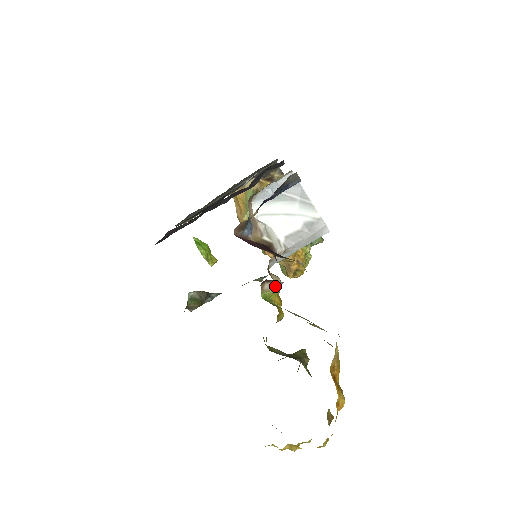
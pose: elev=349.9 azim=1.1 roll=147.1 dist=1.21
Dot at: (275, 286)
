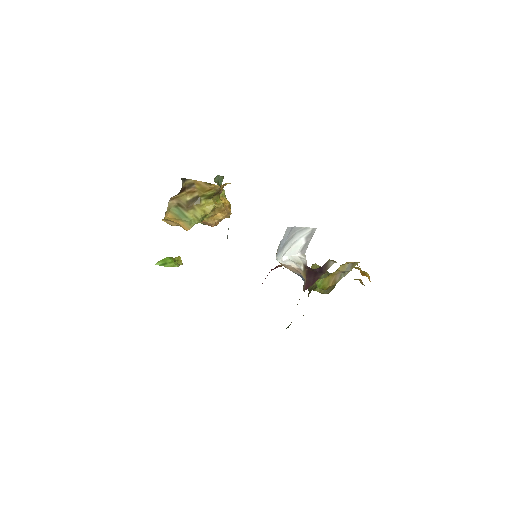
Dot at: occluded
